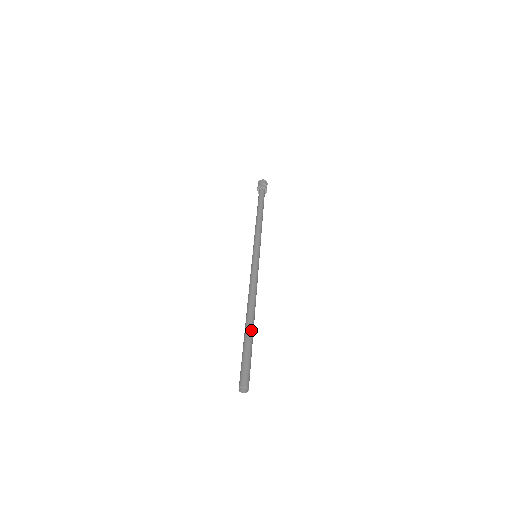
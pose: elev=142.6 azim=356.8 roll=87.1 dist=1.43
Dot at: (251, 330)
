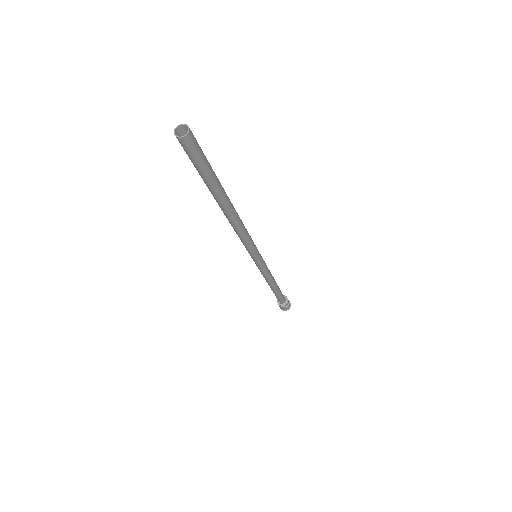
Dot at: occluded
